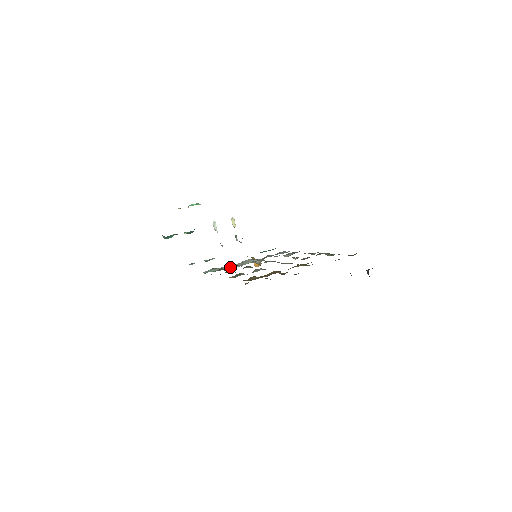
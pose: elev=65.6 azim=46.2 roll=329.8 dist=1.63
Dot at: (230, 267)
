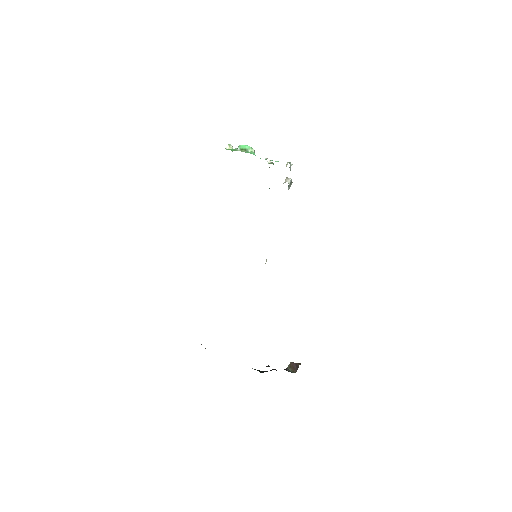
Dot at: occluded
